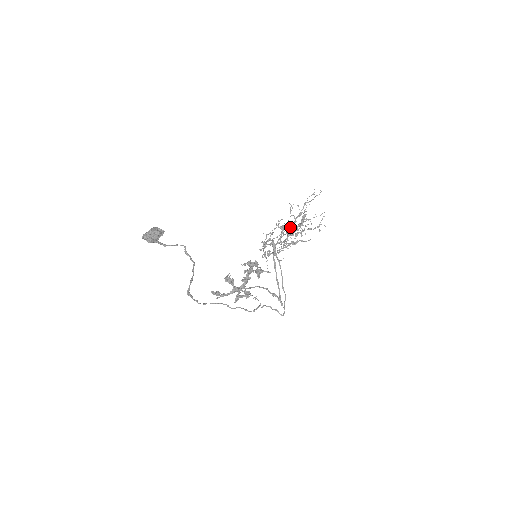
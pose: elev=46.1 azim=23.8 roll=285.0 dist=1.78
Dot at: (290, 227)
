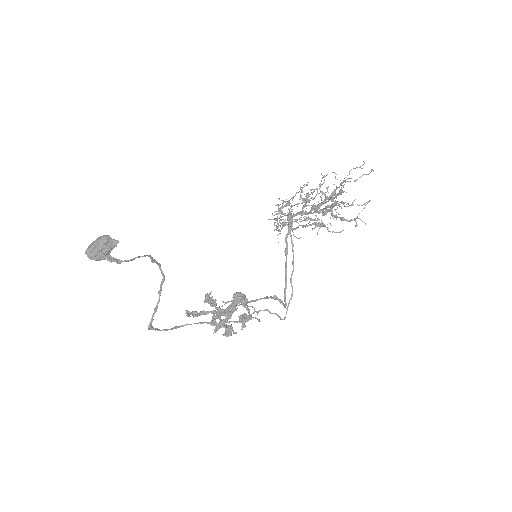
Dot at: (315, 208)
